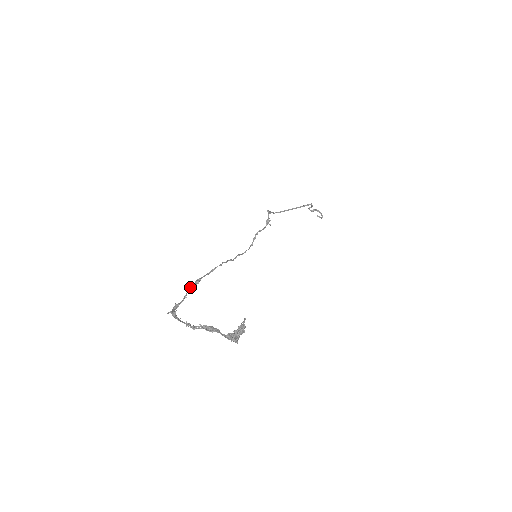
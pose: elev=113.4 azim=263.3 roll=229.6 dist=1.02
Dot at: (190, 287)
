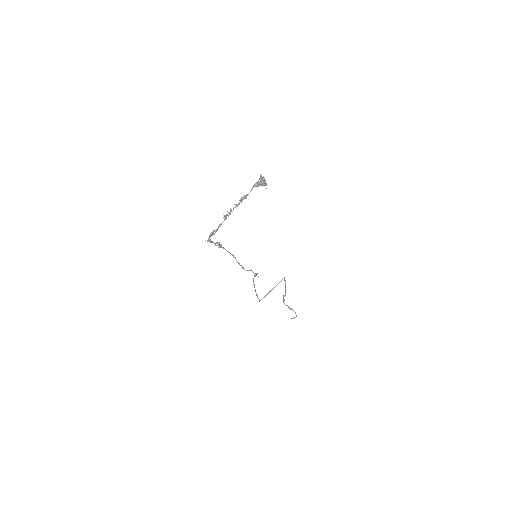
Dot at: (216, 242)
